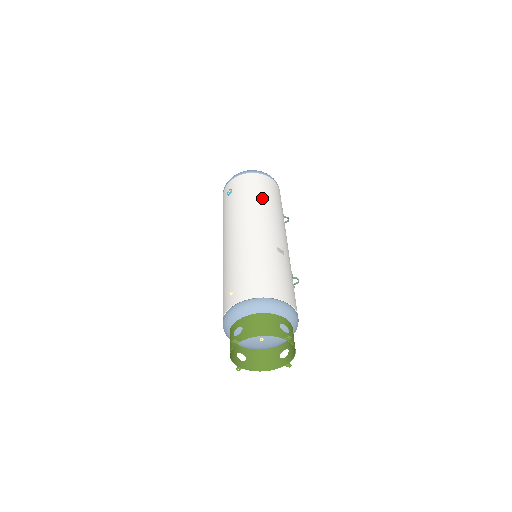
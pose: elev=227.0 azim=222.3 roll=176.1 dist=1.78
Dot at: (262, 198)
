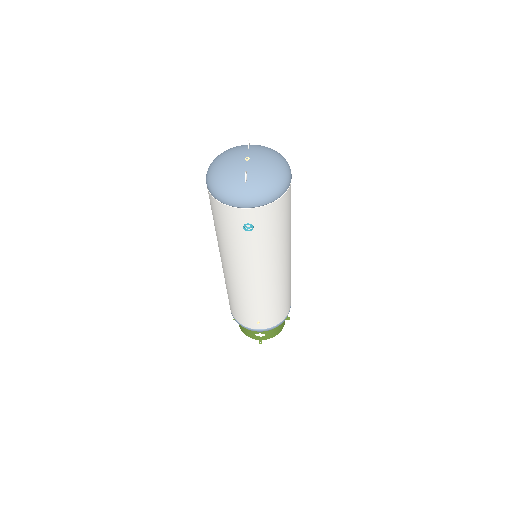
Dot at: (287, 230)
